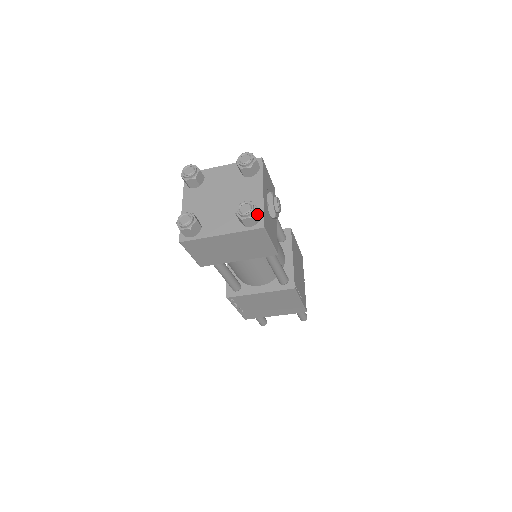
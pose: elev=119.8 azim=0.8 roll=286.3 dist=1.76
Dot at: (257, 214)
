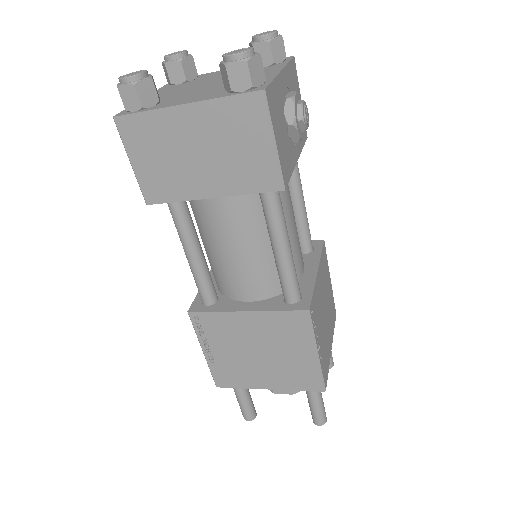
Dot at: (257, 68)
